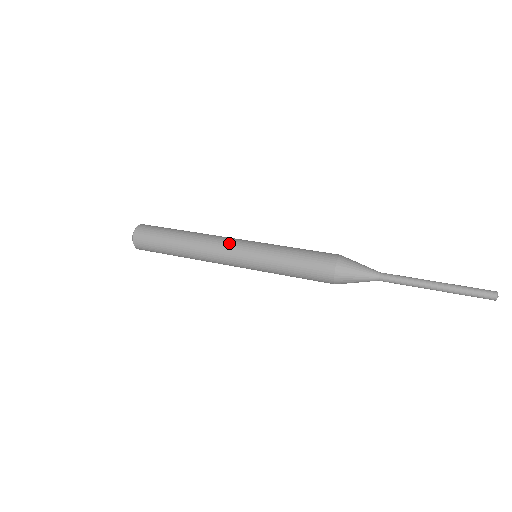
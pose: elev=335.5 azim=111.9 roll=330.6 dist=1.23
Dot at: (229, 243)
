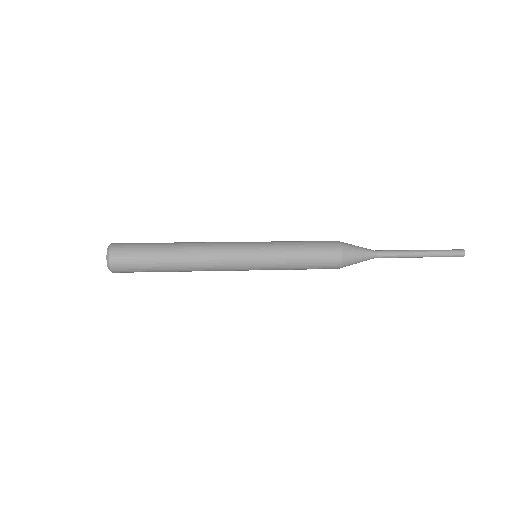
Dot at: (230, 252)
